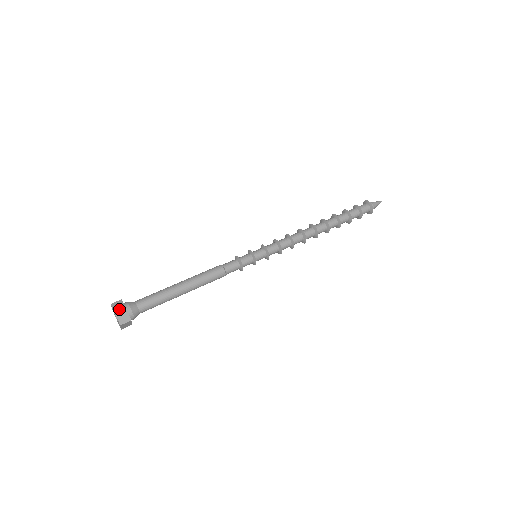
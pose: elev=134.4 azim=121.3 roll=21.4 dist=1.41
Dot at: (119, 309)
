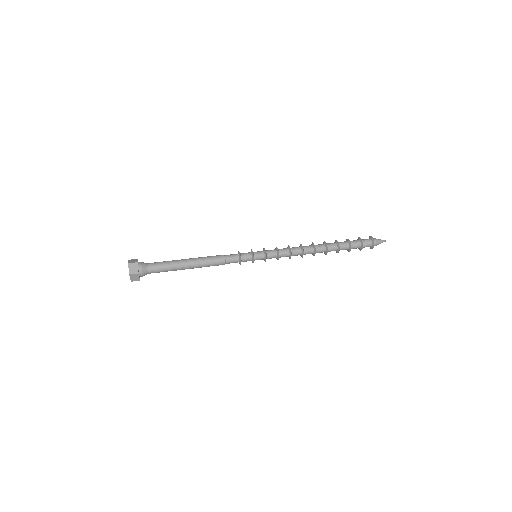
Dot at: (132, 262)
